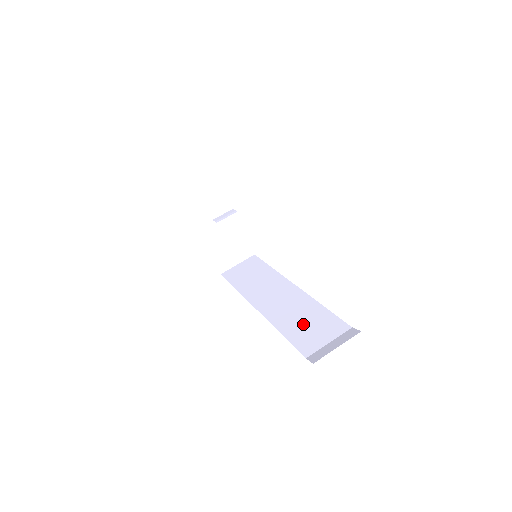
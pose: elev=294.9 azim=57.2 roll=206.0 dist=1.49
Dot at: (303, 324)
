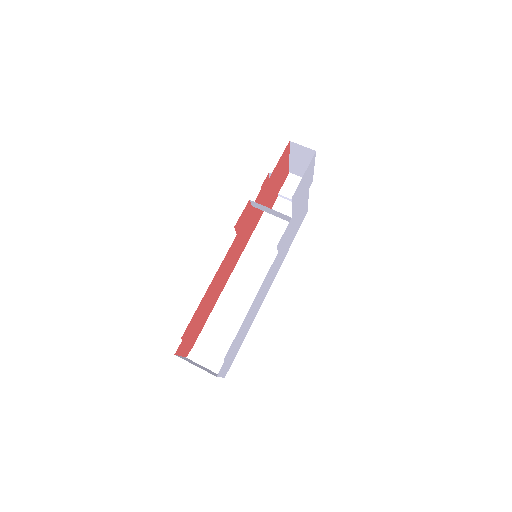
Dot at: (225, 324)
